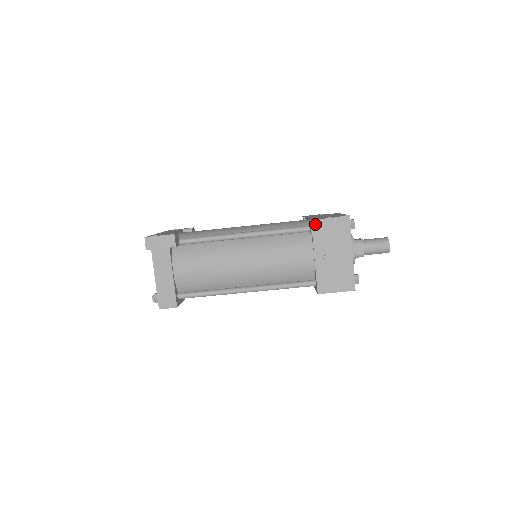
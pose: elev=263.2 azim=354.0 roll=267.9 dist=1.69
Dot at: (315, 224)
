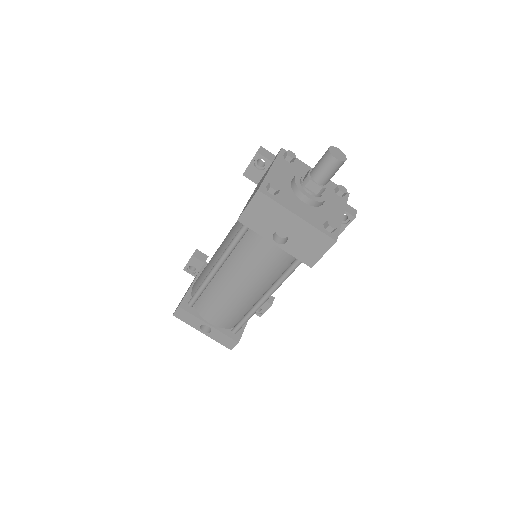
Dot at: occluded
